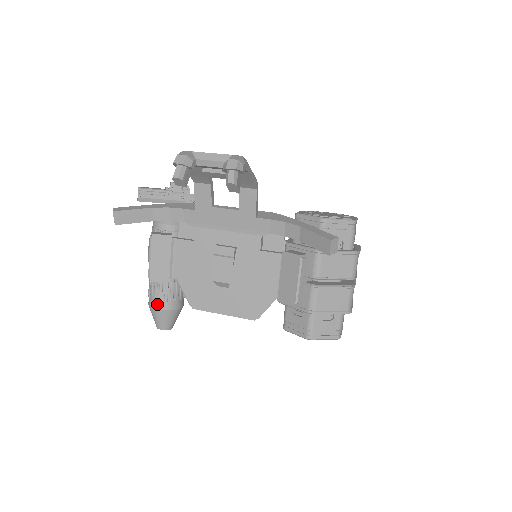
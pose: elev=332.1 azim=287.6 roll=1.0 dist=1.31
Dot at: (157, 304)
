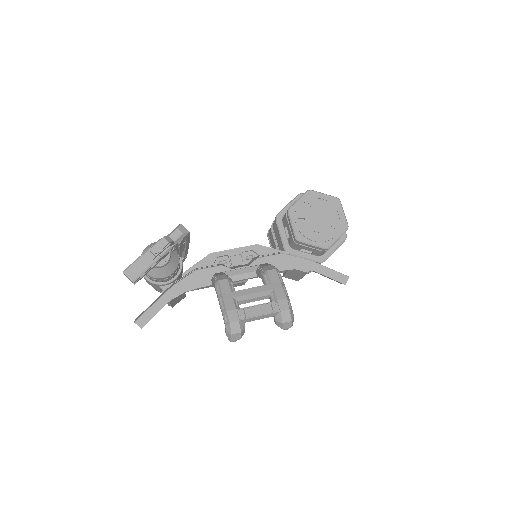
Dot at: occluded
